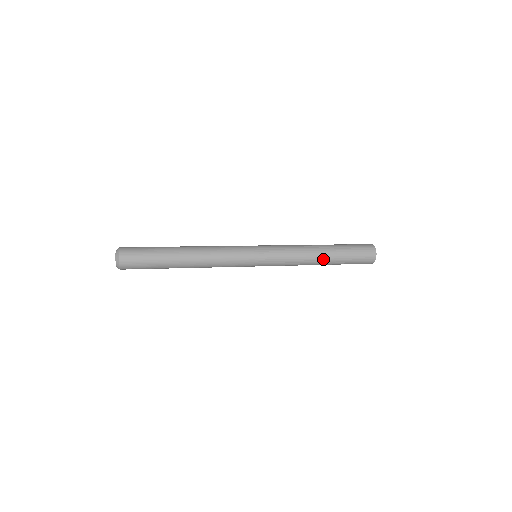
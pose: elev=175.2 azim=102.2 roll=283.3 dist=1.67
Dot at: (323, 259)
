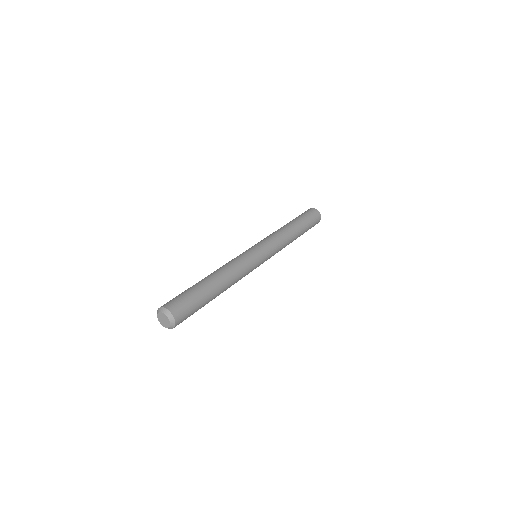
Dot at: (297, 232)
